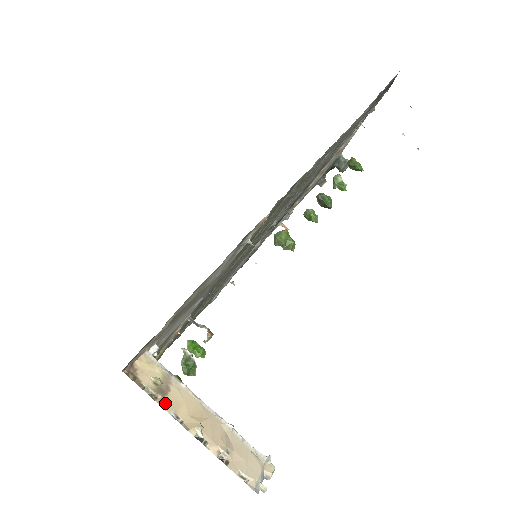
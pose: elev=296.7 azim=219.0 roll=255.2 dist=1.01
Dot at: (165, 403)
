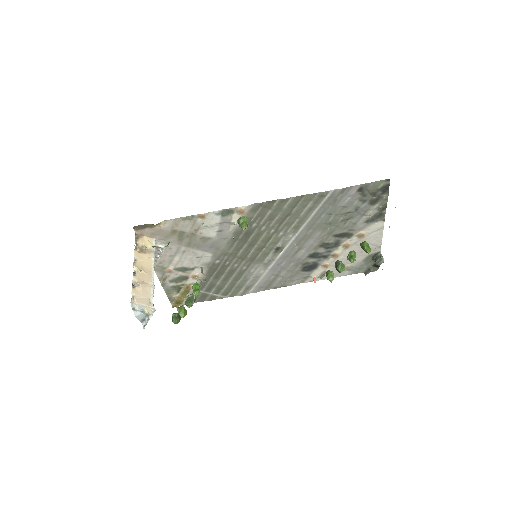
Dot at: (137, 253)
